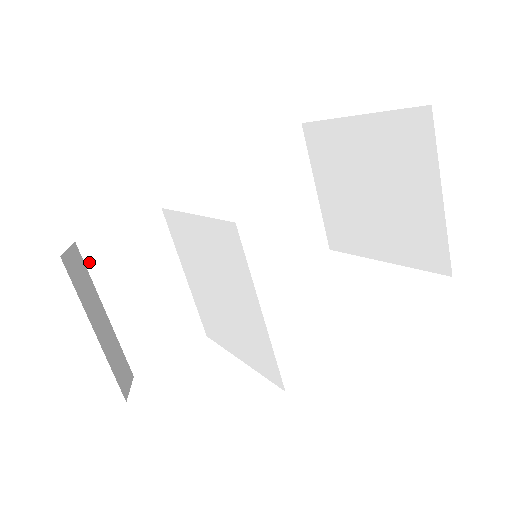
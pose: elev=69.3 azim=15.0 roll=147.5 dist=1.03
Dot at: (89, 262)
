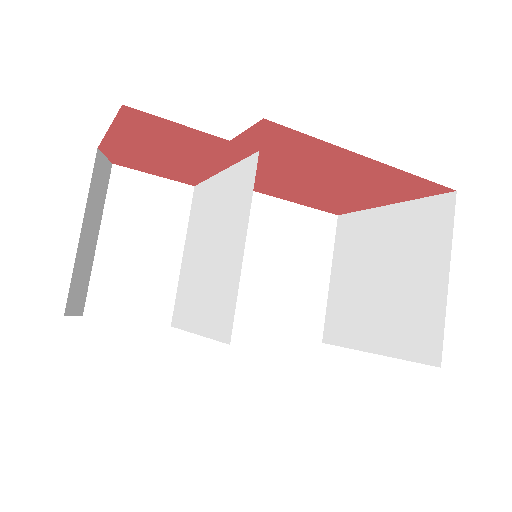
Dot at: (112, 187)
